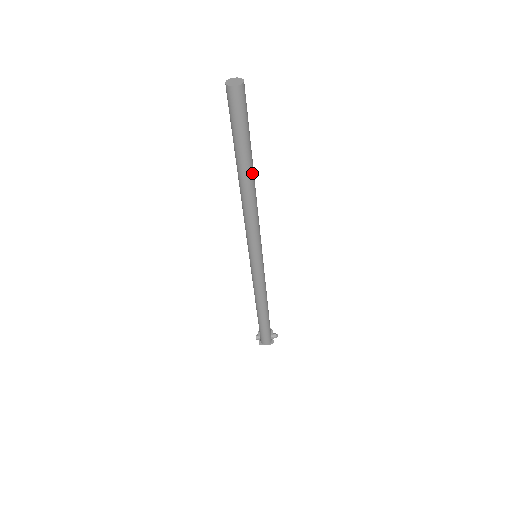
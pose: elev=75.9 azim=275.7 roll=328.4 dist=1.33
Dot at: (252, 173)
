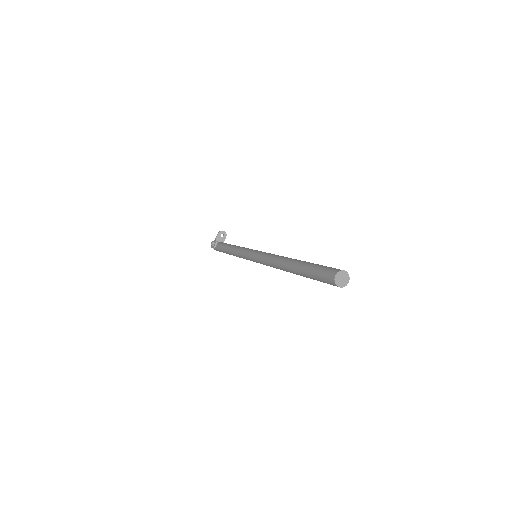
Dot at: occluded
